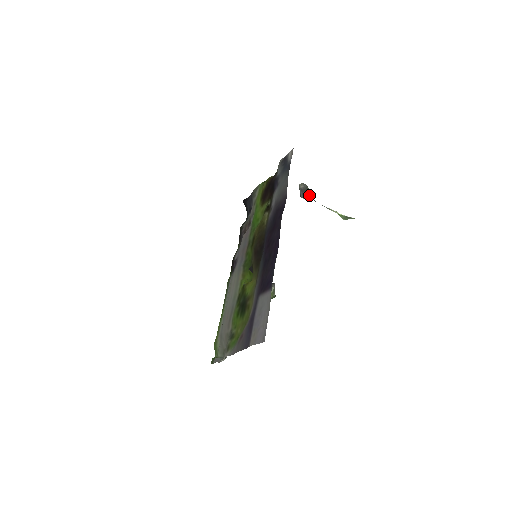
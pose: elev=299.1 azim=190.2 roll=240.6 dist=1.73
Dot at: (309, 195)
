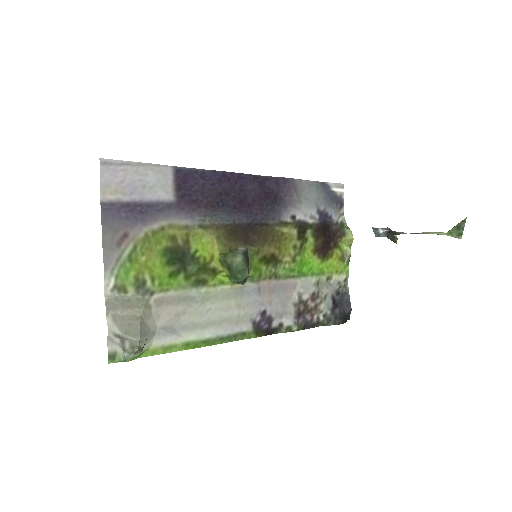
Dot at: (394, 236)
